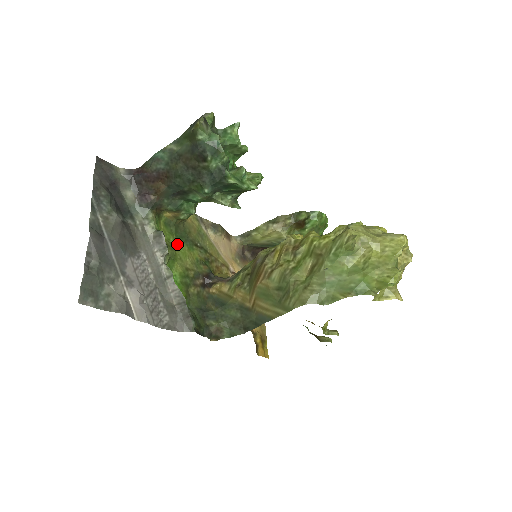
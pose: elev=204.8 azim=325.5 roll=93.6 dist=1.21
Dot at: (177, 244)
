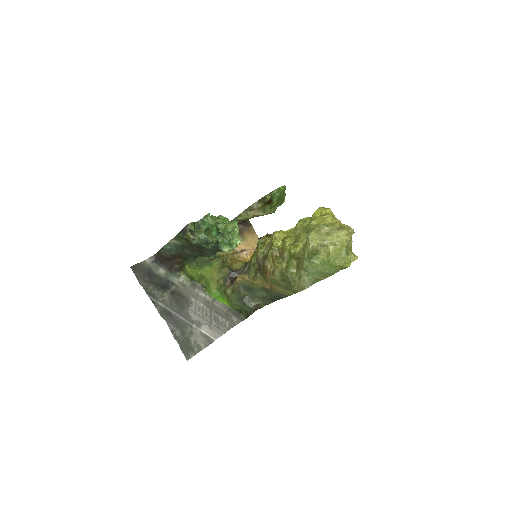
Dot at: (203, 271)
